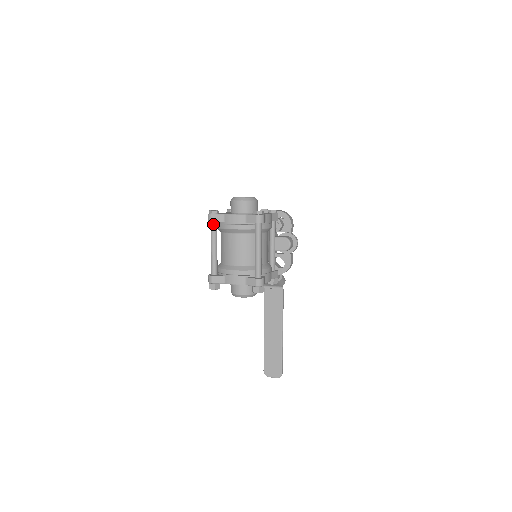
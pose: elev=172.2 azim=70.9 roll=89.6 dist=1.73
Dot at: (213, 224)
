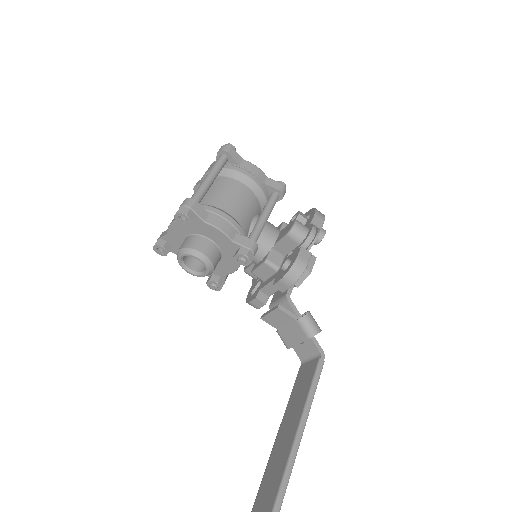
Dot at: occluded
